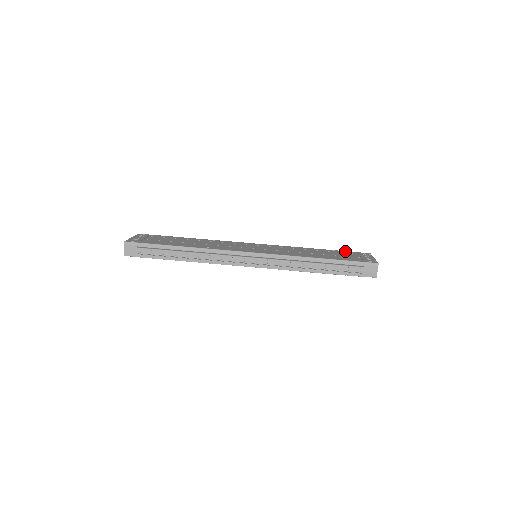
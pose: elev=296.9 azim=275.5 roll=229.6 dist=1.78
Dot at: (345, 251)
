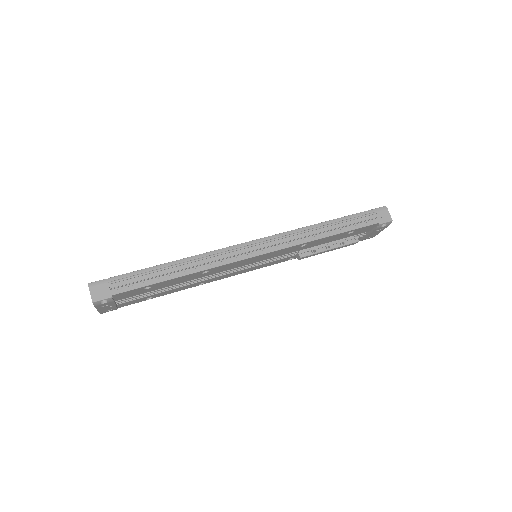
Dot at: occluded
